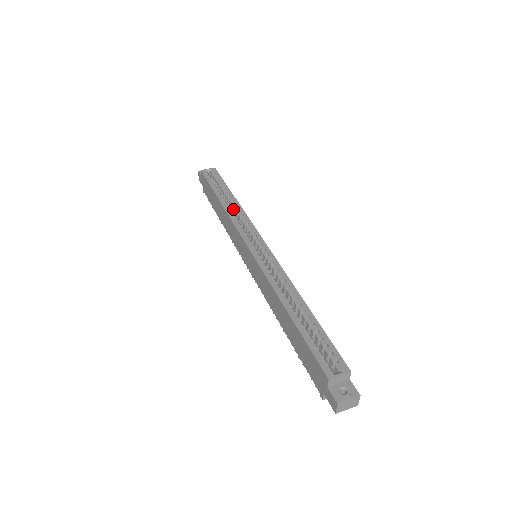
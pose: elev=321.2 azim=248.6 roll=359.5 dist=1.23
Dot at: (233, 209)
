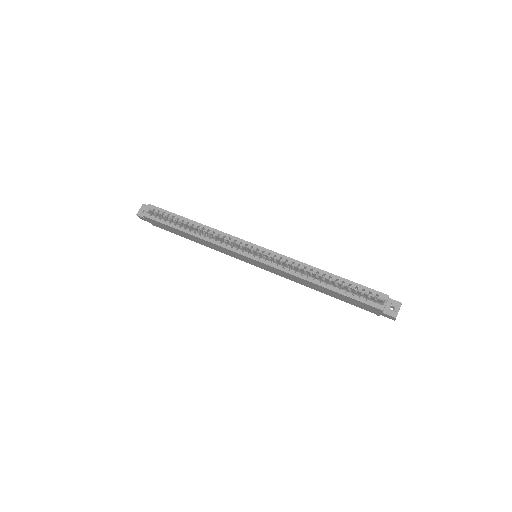
Dot at: (204, 232)
